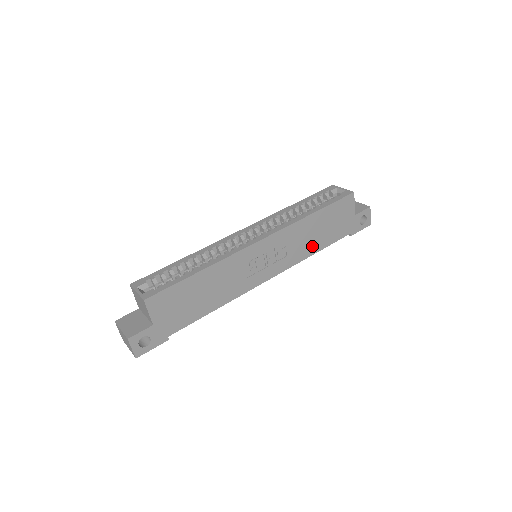
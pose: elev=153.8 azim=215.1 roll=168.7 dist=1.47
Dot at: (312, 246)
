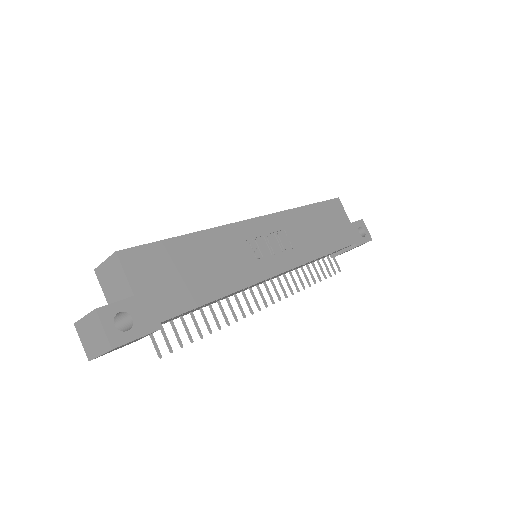
Dot at: (318, 245)
